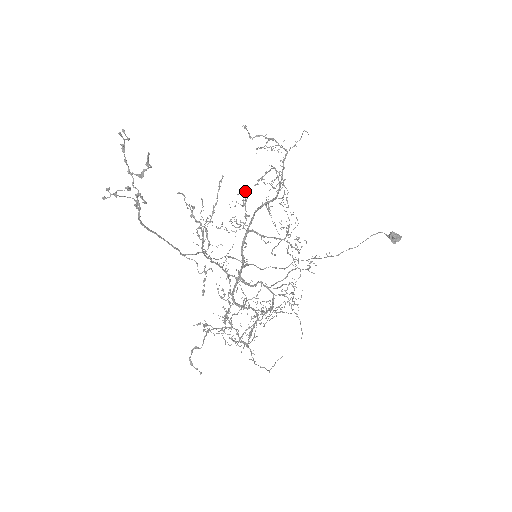
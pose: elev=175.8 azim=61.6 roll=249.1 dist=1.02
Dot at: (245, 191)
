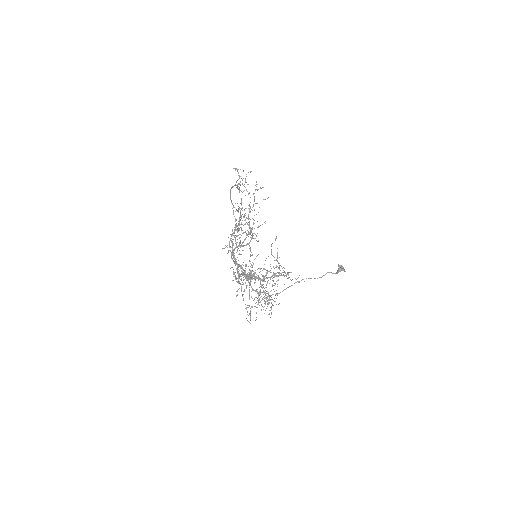
Dot at: occluded
